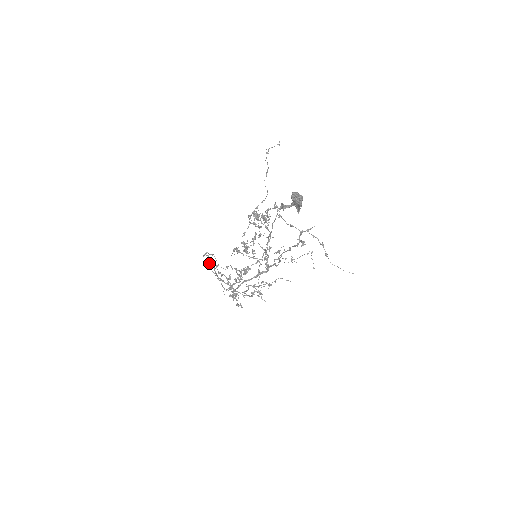
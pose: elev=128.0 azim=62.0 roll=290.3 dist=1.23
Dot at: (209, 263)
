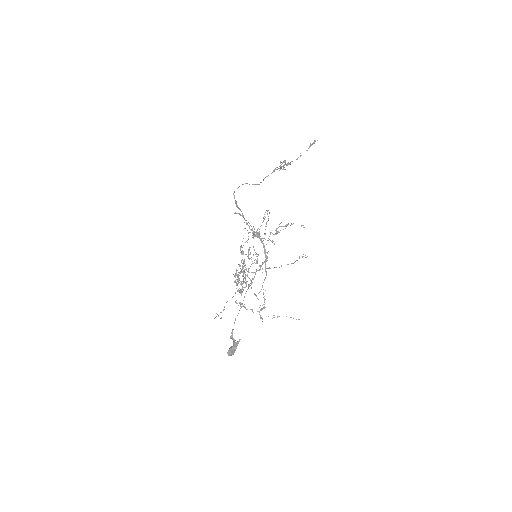
Dot at: (236, 213)
